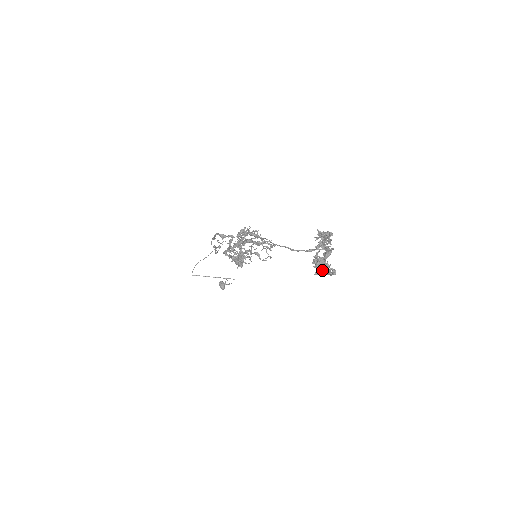
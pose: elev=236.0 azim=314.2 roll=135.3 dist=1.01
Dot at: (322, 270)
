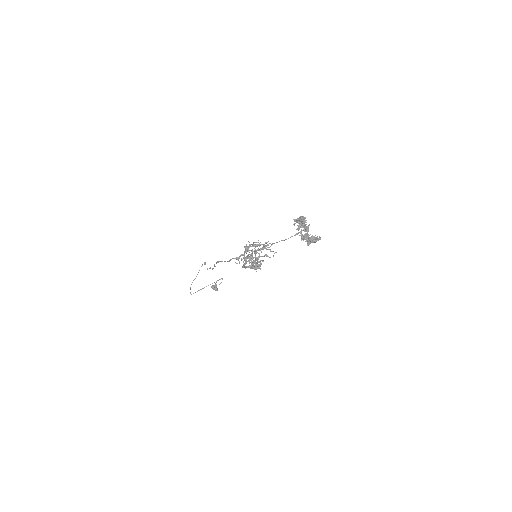
Dot at: (312, 241)
